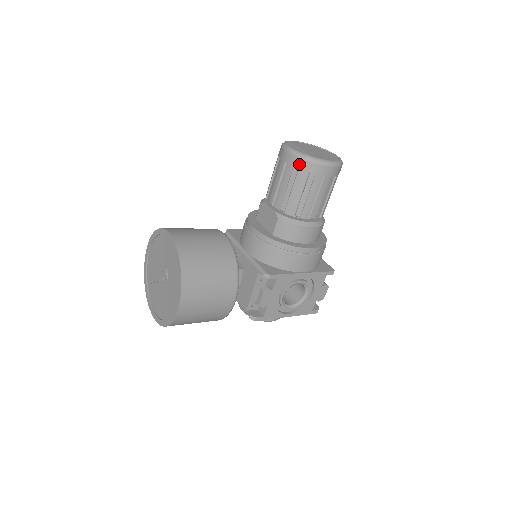
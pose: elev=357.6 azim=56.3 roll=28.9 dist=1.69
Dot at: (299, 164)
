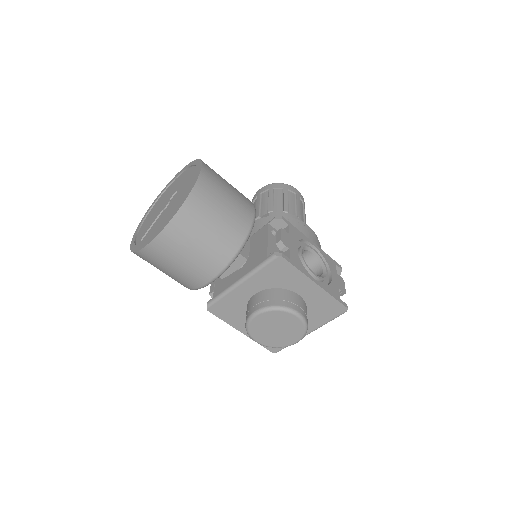
Dot at: (273, 186)
